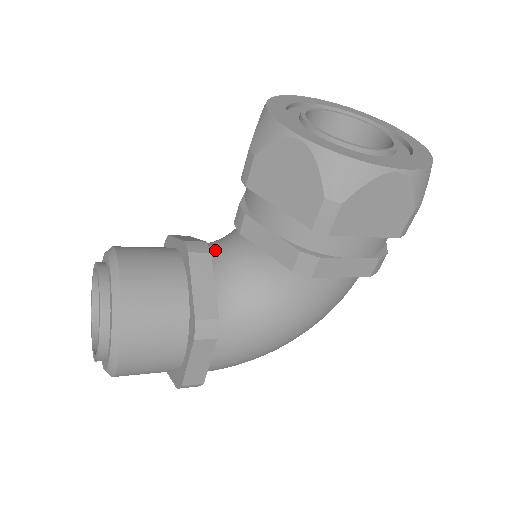
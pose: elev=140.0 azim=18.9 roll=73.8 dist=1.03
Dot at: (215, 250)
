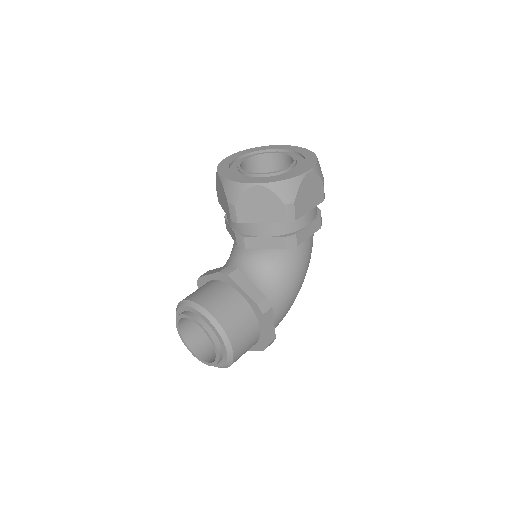
Dot at: occluded
